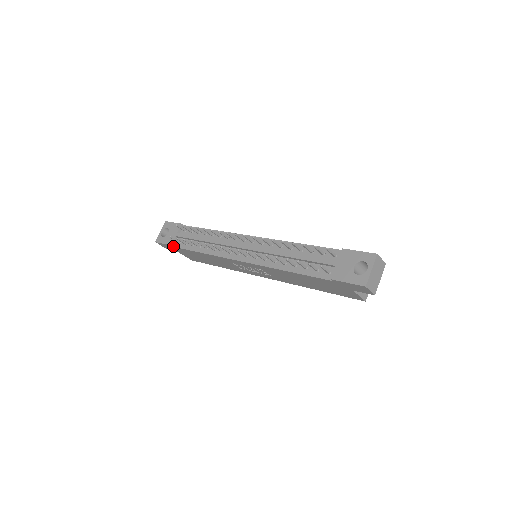
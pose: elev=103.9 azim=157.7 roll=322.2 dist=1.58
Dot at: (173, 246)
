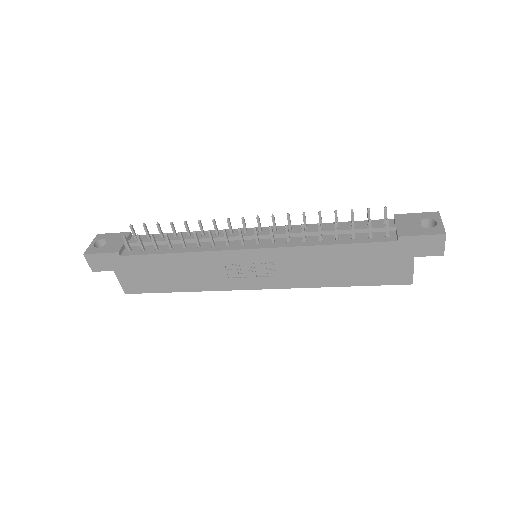
Dot at: (119, 255)
